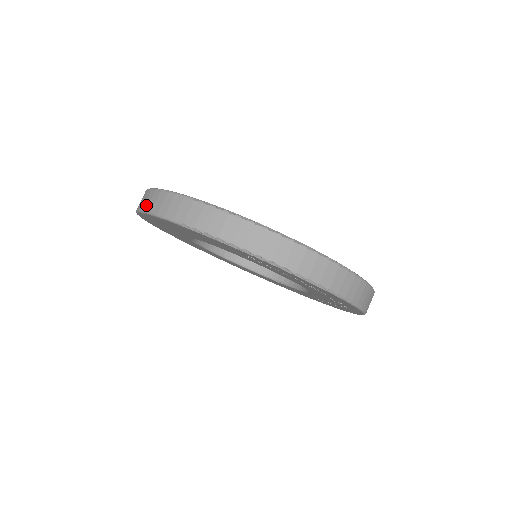
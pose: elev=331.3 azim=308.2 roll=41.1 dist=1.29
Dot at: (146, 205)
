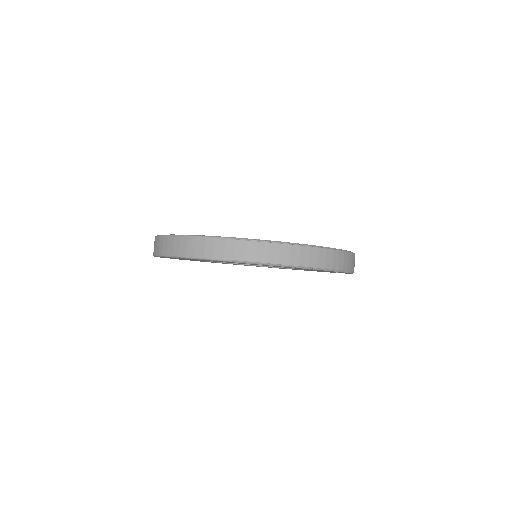
Dot at: (183, 251)
